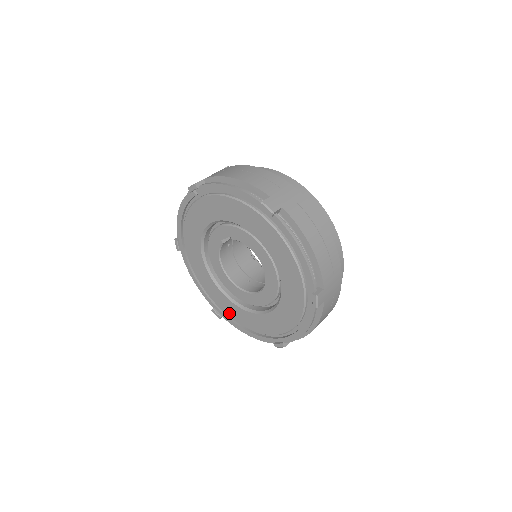
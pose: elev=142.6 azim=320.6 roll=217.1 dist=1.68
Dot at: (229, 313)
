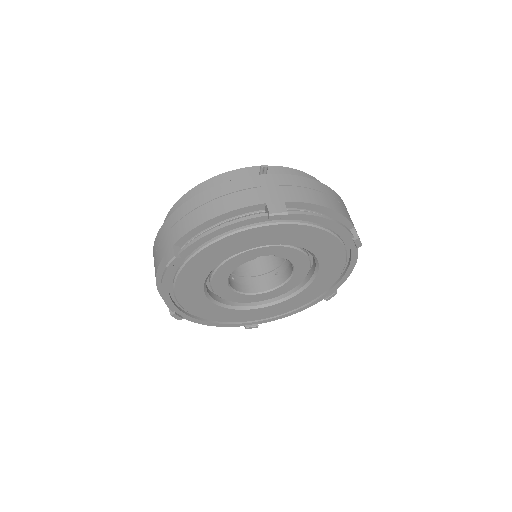
Dot at: (200, 313)
